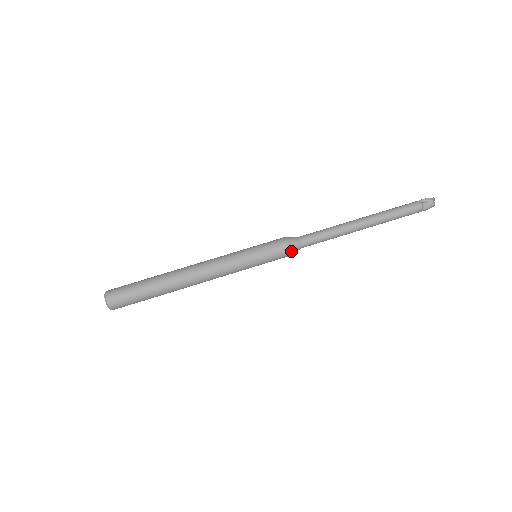
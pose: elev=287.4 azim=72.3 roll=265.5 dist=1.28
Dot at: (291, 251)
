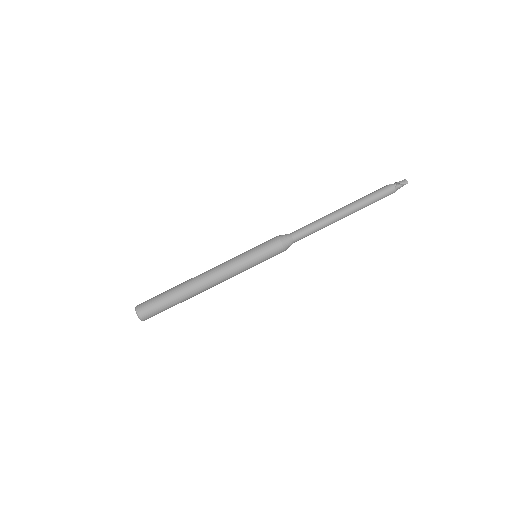
Dot at: occluded
